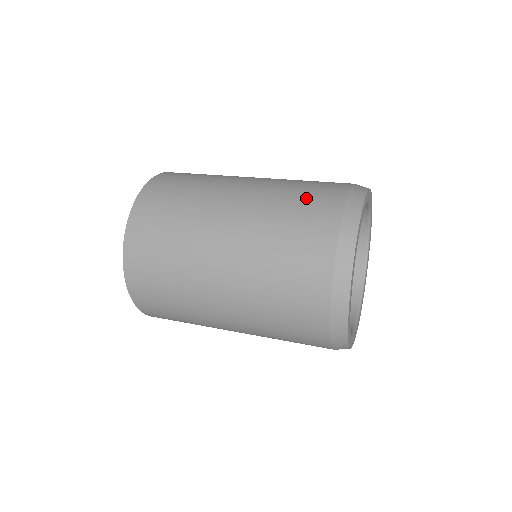
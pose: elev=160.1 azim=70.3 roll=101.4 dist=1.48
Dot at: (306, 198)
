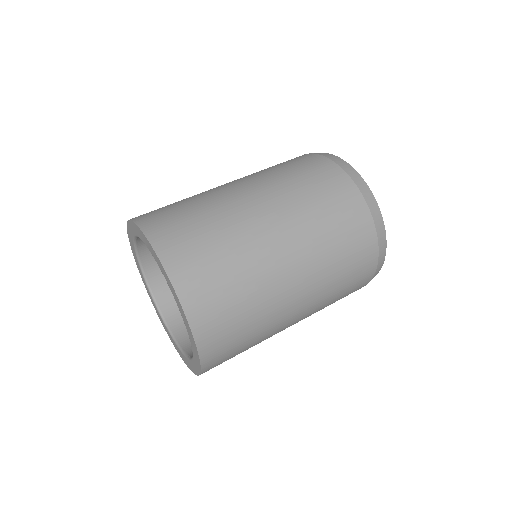
Dot at: (319, 186)
